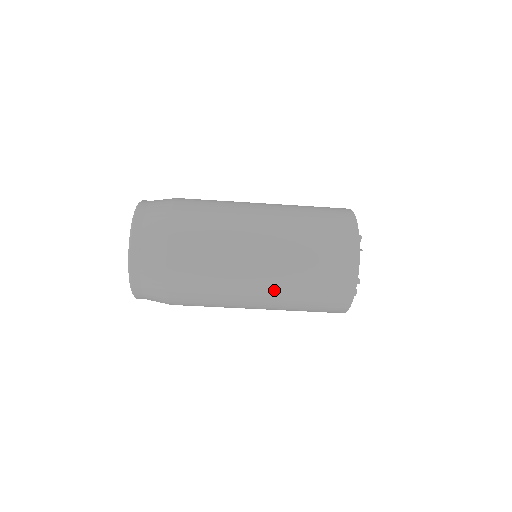
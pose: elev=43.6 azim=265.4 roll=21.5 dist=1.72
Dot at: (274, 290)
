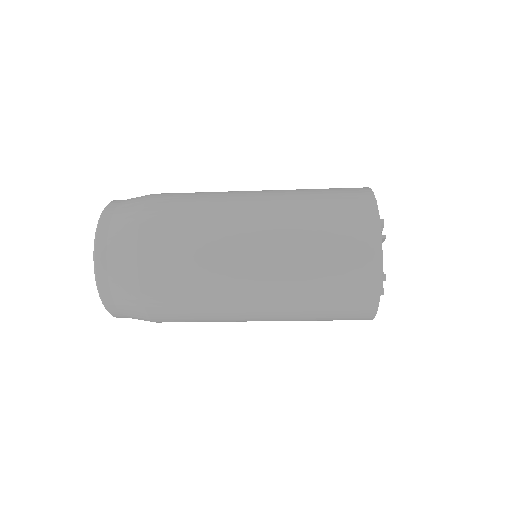
Dot at: occluded
